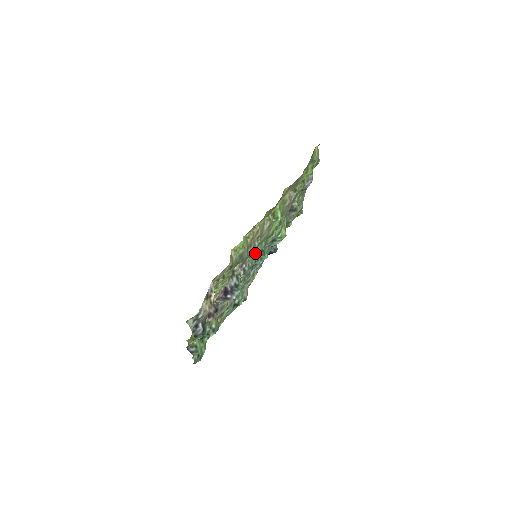
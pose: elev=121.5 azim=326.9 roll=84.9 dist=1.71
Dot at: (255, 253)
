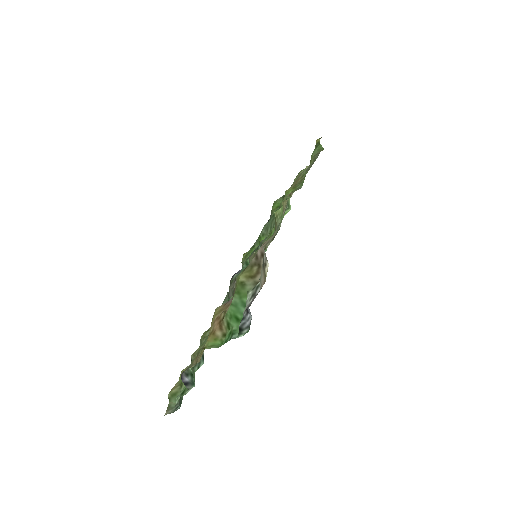
Dot at: occluded
